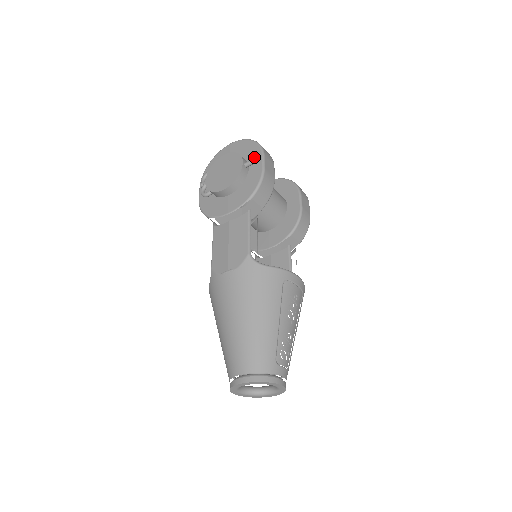
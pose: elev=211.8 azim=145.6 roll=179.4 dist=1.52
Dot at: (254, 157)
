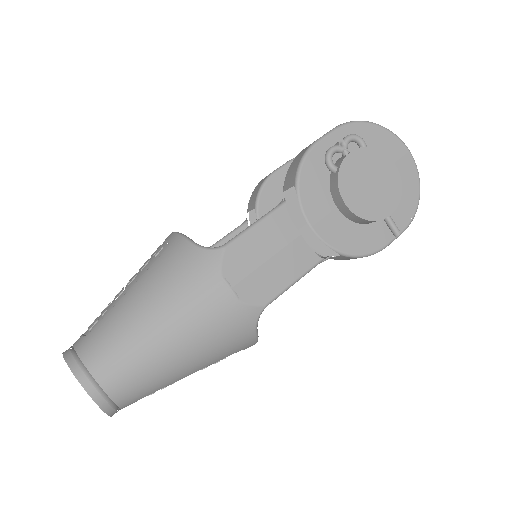
Dot at: (398, 218)
